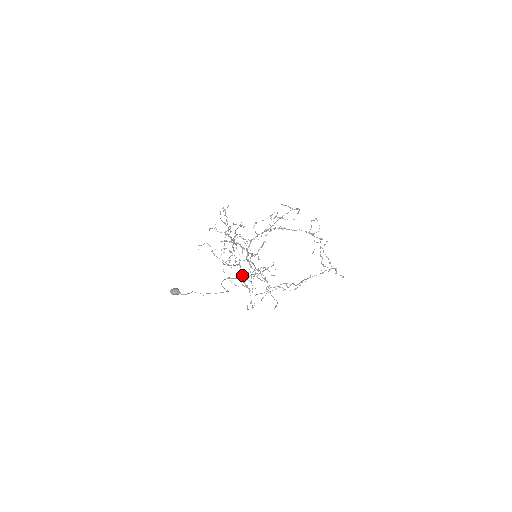
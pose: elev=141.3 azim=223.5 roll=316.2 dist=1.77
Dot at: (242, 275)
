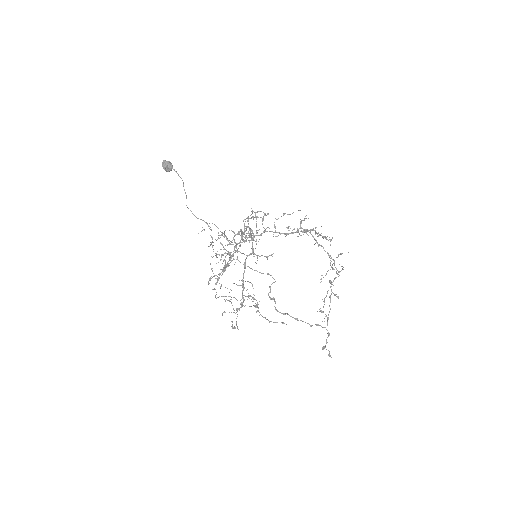
Dot at: occluded
